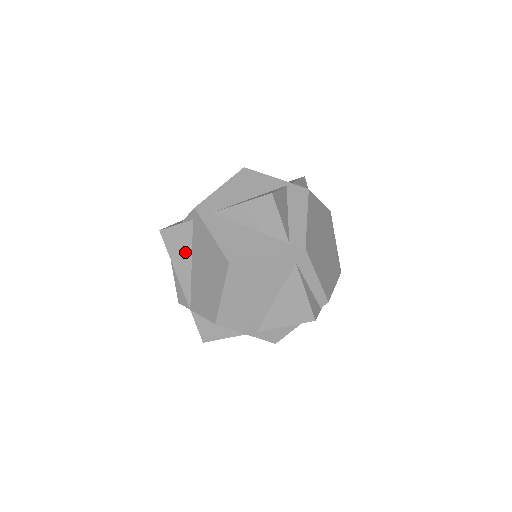
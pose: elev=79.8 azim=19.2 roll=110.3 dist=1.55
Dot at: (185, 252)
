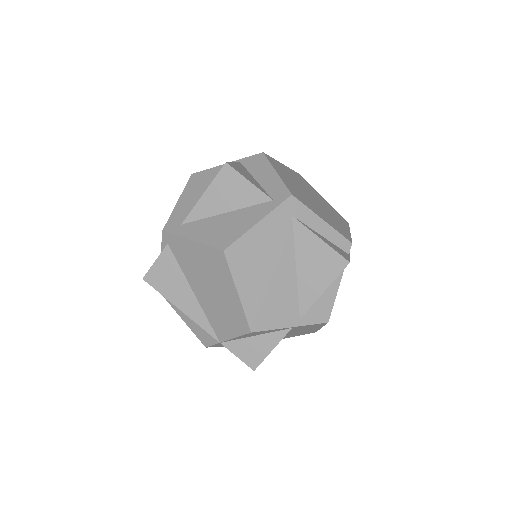
Dot at: (179, 283)
